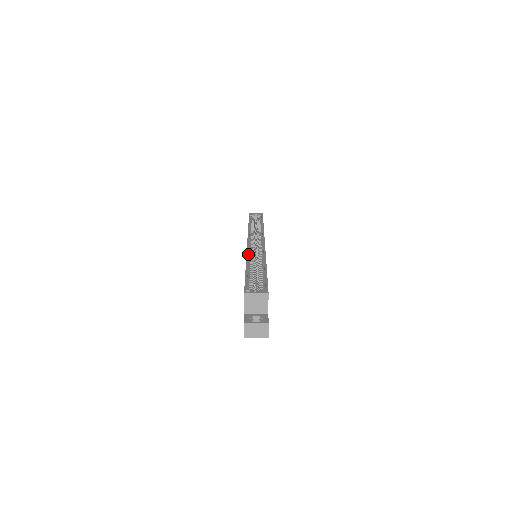
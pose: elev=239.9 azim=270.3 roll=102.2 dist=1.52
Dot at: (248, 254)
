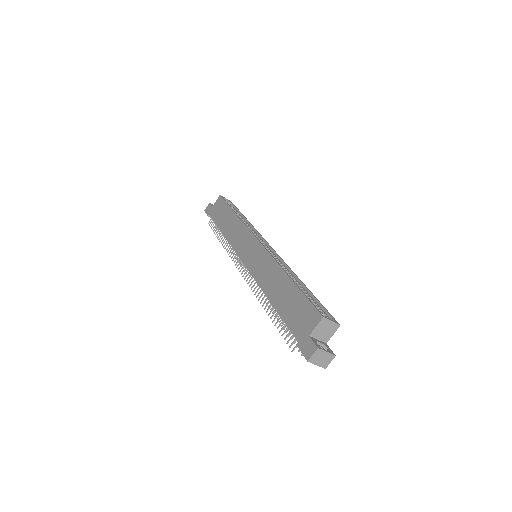
Dot at: (275, 259)
